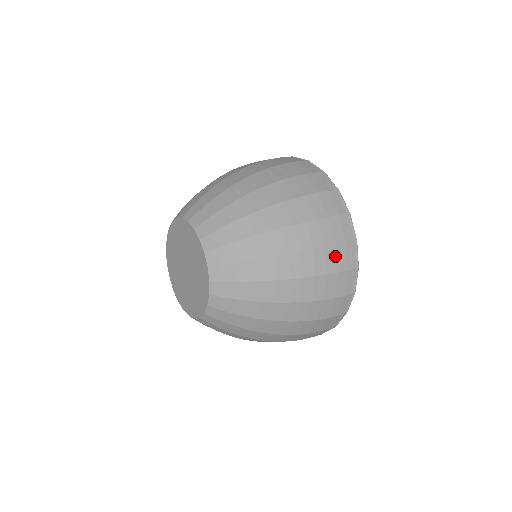
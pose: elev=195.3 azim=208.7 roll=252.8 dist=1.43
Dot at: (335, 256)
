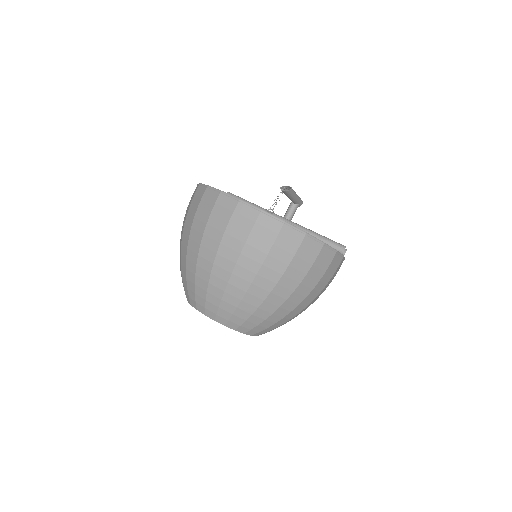
Dot at: (259, 239)
